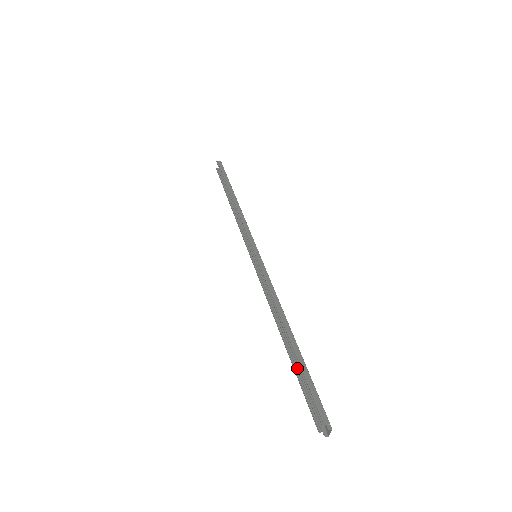
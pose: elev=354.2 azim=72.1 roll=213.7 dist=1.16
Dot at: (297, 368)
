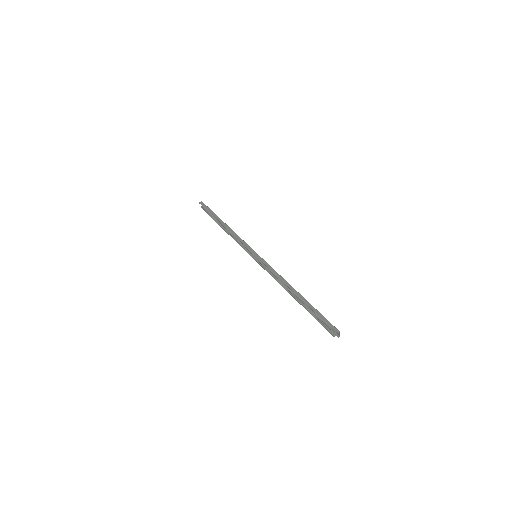
Dot at: (309, 310)
